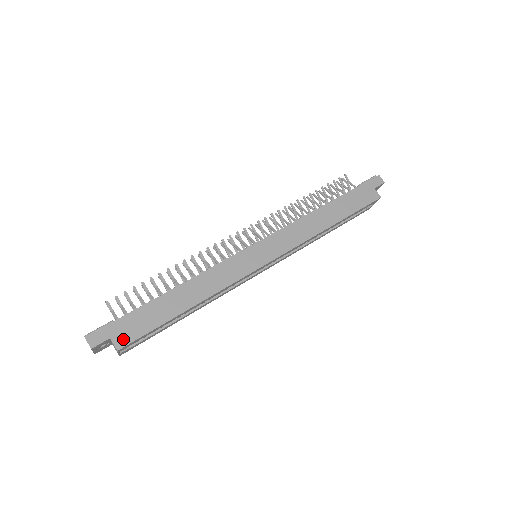
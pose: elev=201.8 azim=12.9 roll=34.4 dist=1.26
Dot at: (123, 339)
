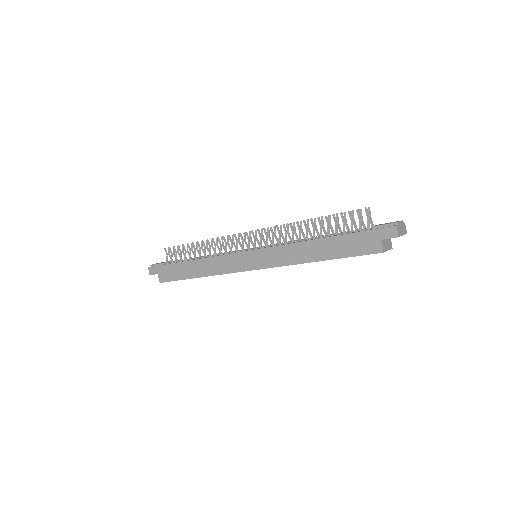
Dot at: (163, 278)
